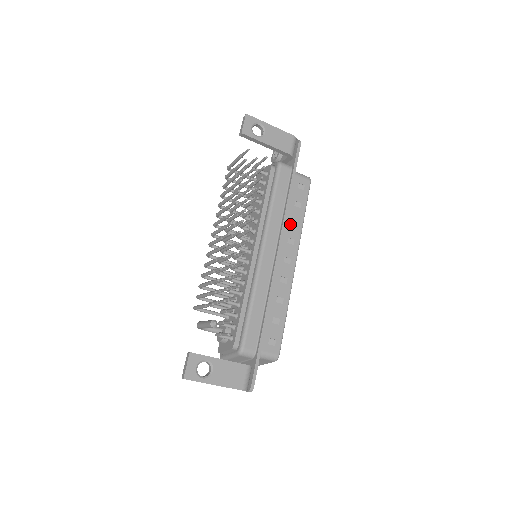
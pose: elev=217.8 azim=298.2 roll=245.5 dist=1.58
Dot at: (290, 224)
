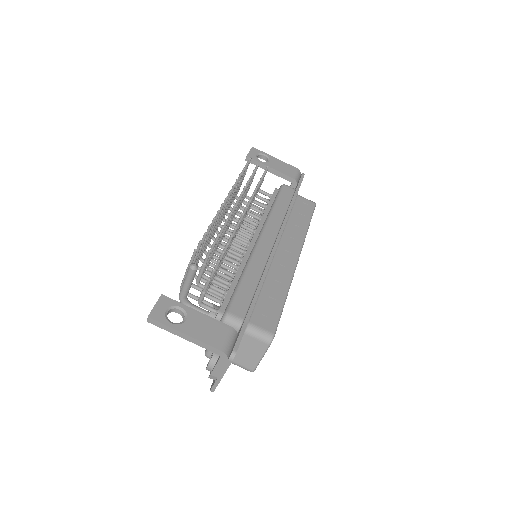
Dot at: (293, 228)
